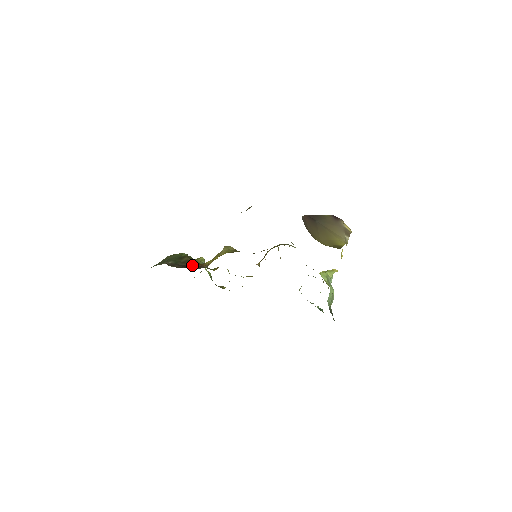
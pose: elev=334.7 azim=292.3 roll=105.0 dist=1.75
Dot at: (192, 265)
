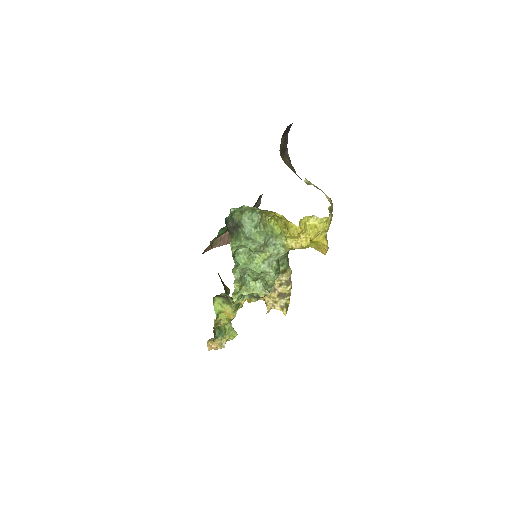
Dot at: (221, 280)
